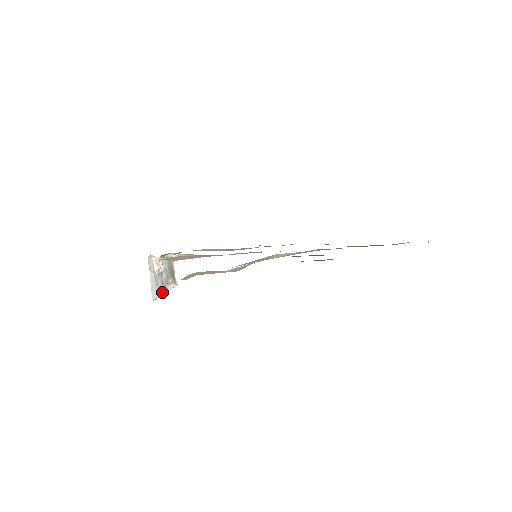
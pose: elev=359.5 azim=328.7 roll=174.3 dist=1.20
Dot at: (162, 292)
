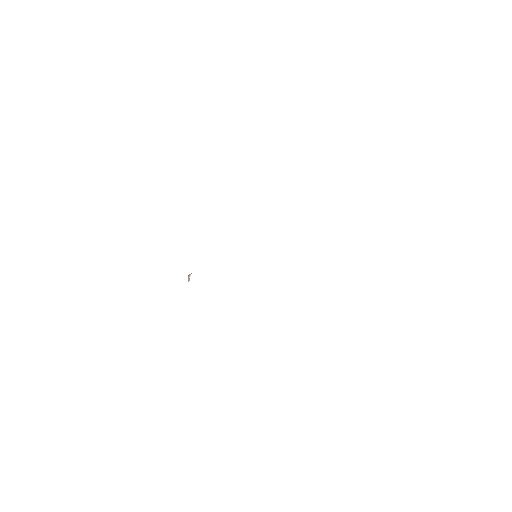
Dot at: occluded
